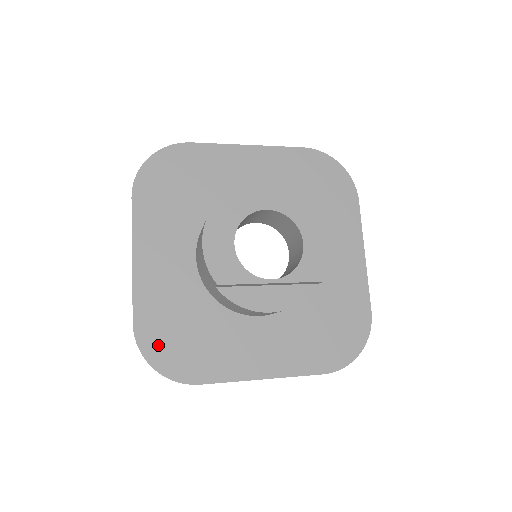
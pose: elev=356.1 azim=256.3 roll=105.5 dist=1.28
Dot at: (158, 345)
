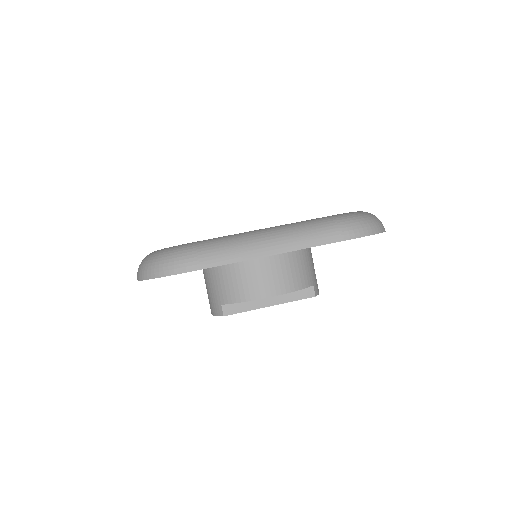
Dot at: occluded
